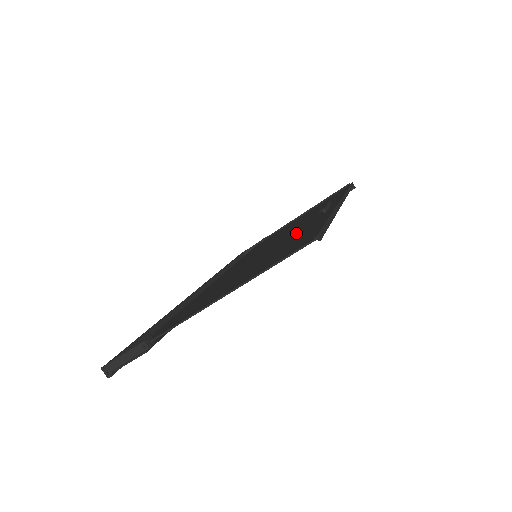
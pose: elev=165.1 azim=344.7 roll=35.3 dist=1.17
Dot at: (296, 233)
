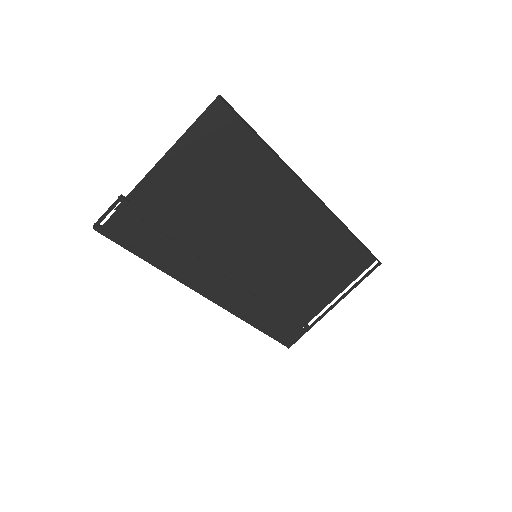
Dot at: (263, 191)
